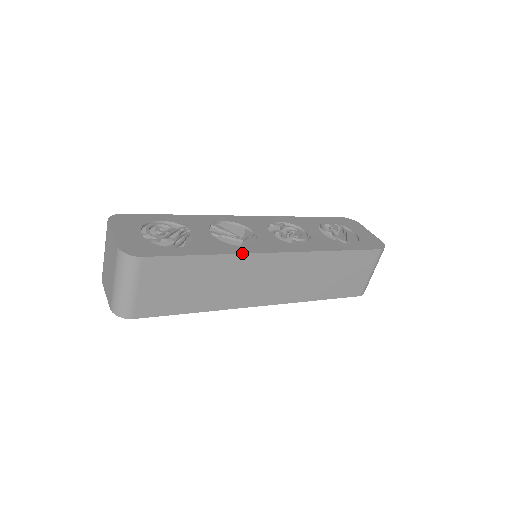
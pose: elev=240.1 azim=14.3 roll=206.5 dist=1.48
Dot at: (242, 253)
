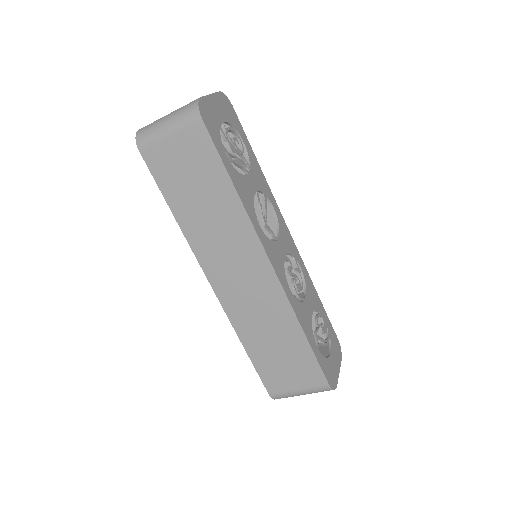
Dot at: (253, 223)
